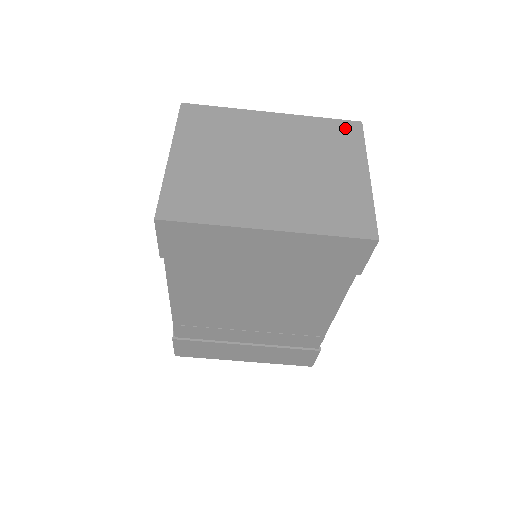
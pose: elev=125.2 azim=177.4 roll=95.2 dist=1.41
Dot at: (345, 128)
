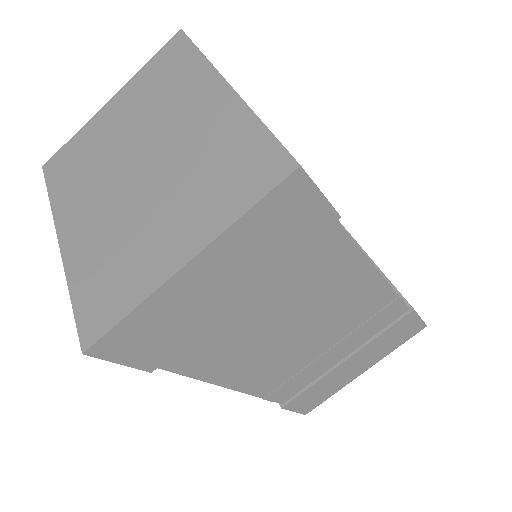
Dot at: (263, 162)
